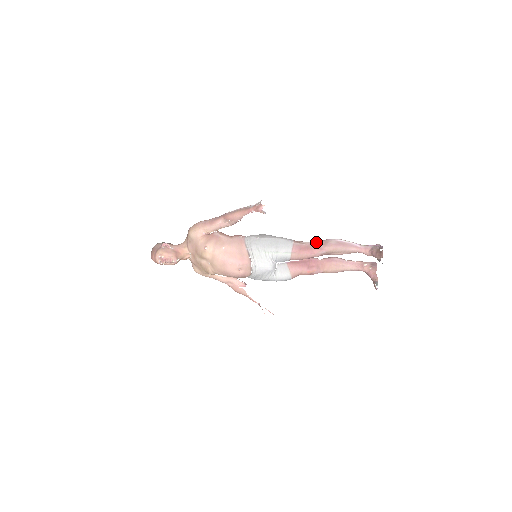
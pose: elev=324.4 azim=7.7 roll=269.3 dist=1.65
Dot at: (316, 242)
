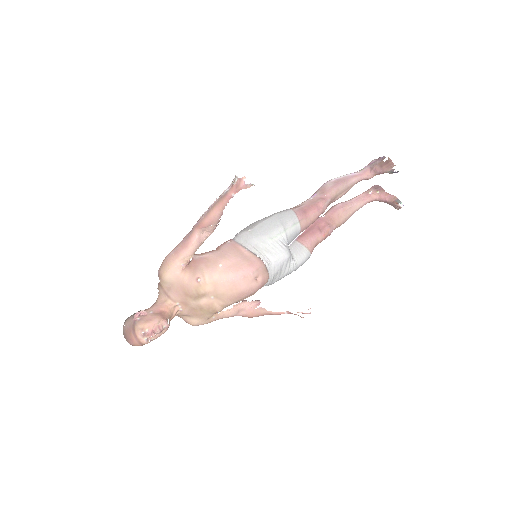
Dot at: (313, 196)
